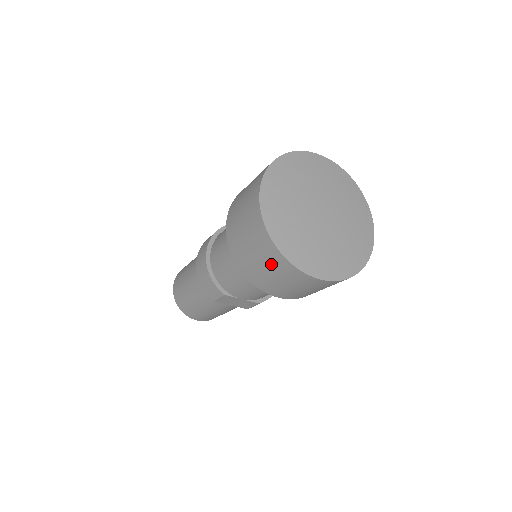
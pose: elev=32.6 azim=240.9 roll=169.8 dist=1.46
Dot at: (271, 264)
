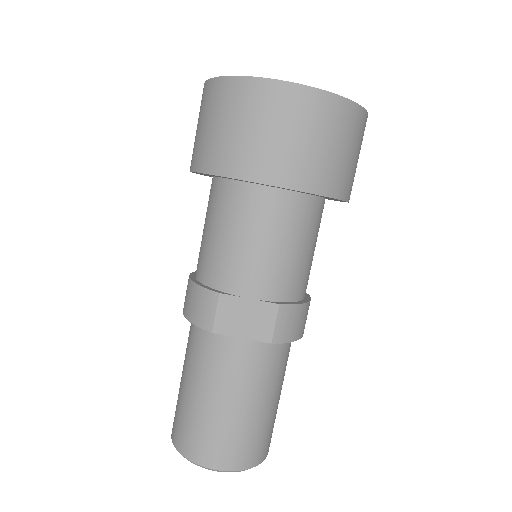
Dot at: (232, 108)
